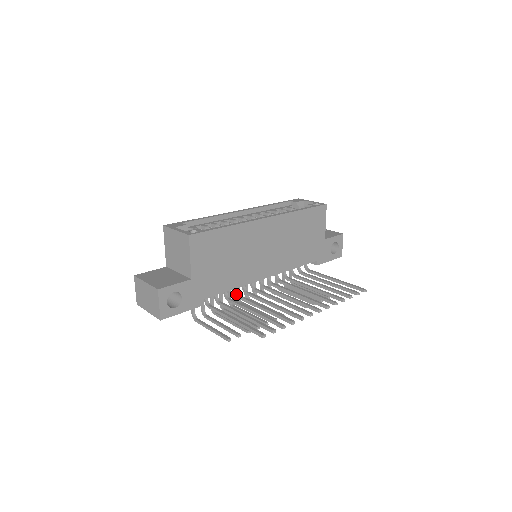
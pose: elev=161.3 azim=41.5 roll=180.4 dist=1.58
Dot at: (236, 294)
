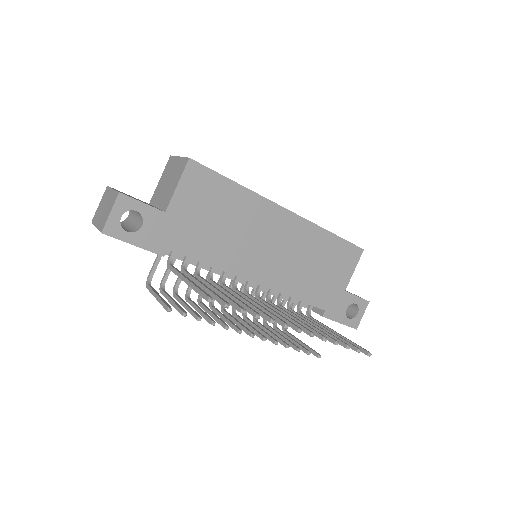
Dot at: (210, 278)
